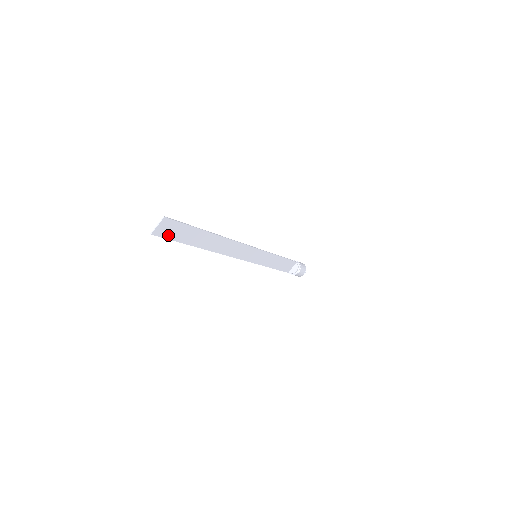
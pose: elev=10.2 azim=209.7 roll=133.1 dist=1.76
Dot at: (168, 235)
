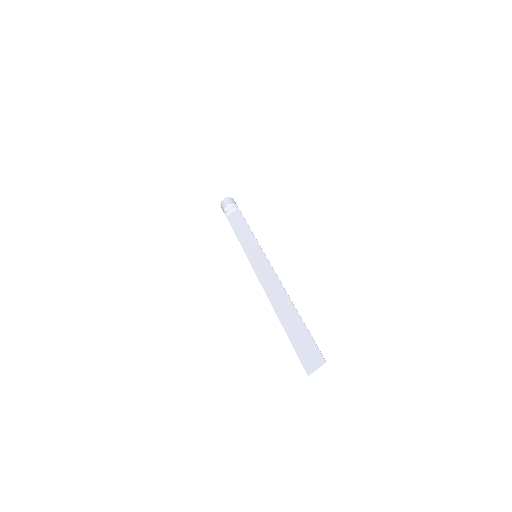
Dot at: (303, 357)
